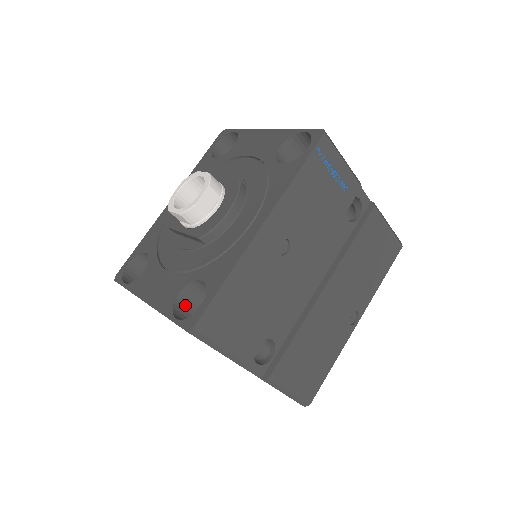
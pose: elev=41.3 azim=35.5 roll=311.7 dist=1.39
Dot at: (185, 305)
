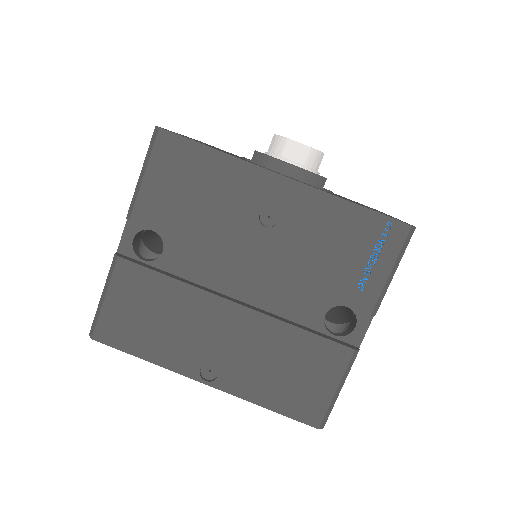
Dot at: occluded
